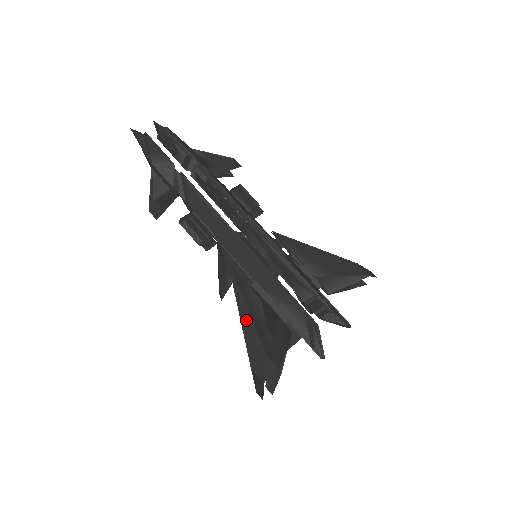
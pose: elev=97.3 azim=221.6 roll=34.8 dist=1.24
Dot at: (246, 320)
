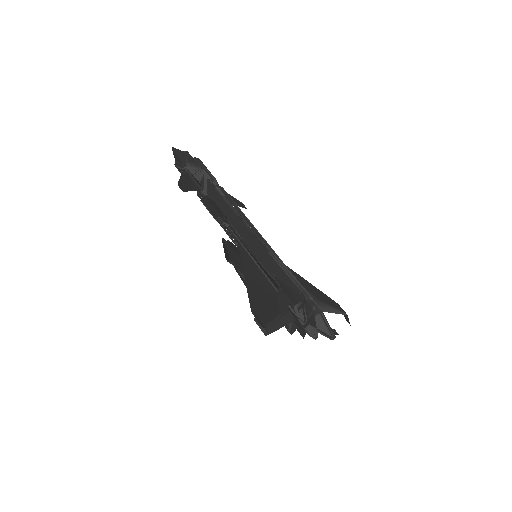
Dot at: (249, 279)
